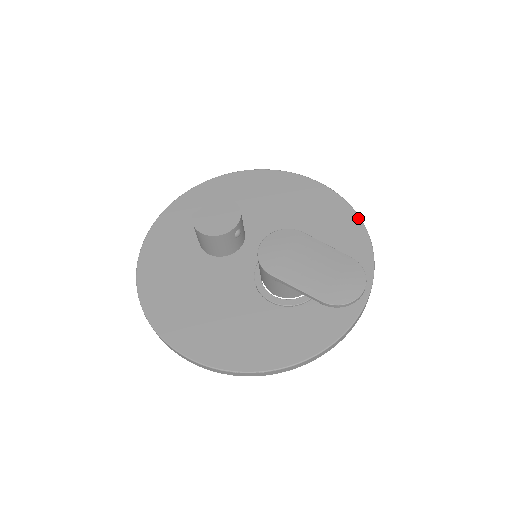
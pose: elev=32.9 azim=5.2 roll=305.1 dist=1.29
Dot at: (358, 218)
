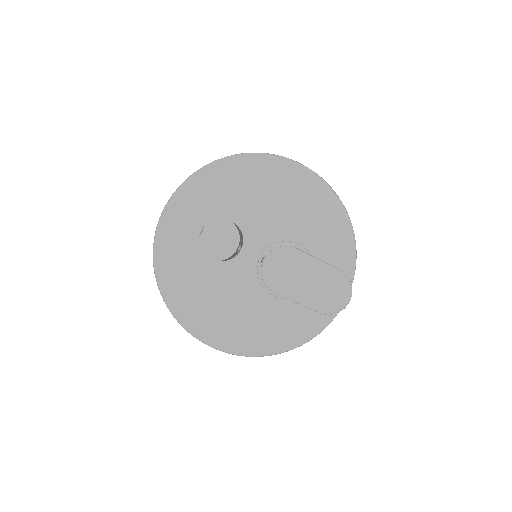
Dot at: (340, 203)
